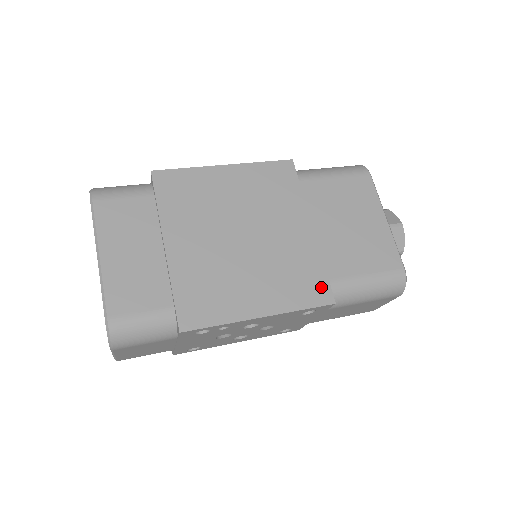
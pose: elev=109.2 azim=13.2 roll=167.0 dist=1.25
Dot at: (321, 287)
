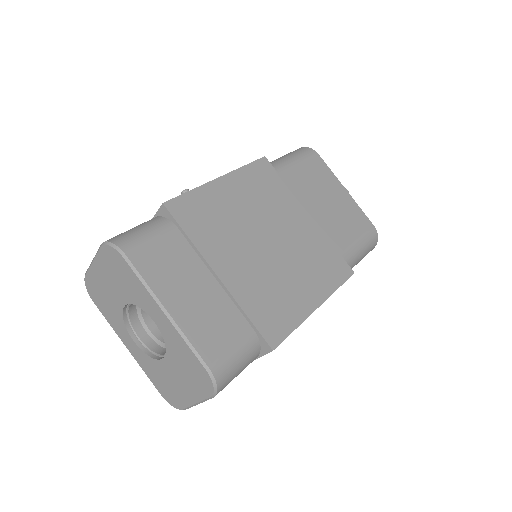
Dot at: (340, 263)
